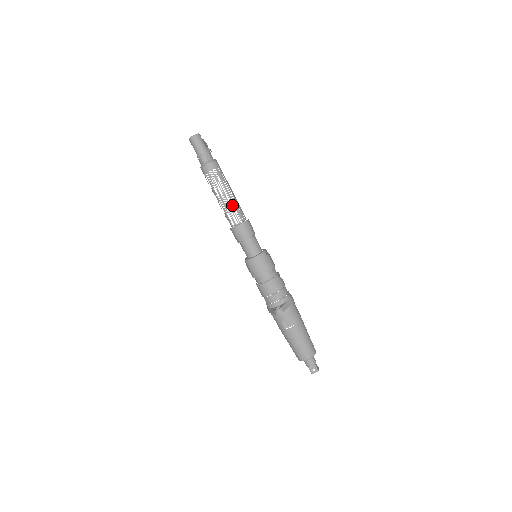
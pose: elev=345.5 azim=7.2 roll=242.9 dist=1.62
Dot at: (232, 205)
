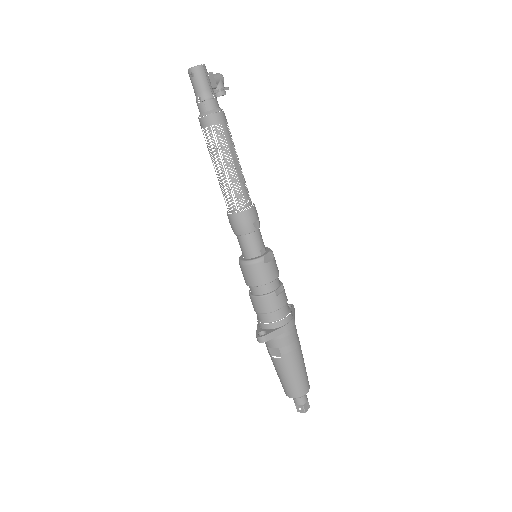
Dot at: occluded
